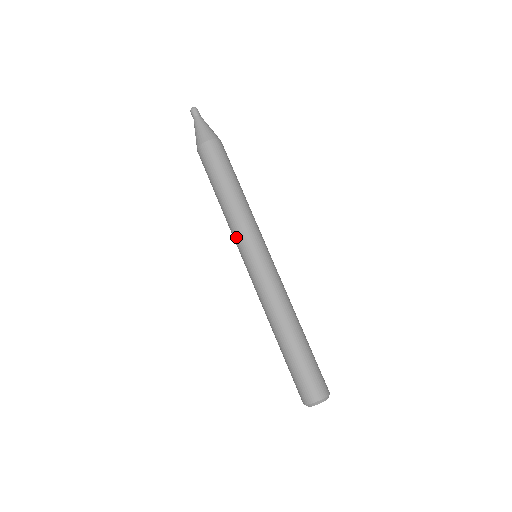
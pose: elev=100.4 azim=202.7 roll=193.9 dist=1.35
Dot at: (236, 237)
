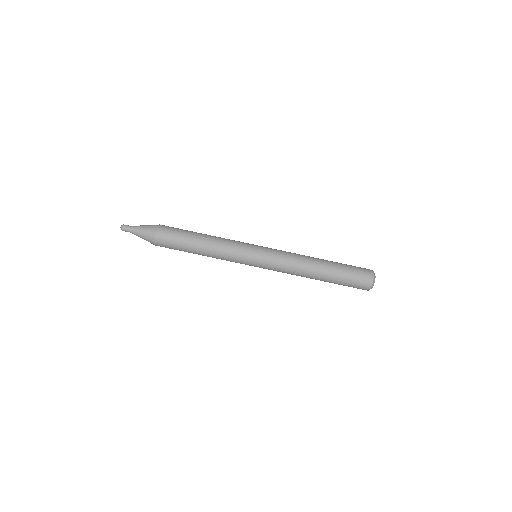
Dot at: (235, 262)
